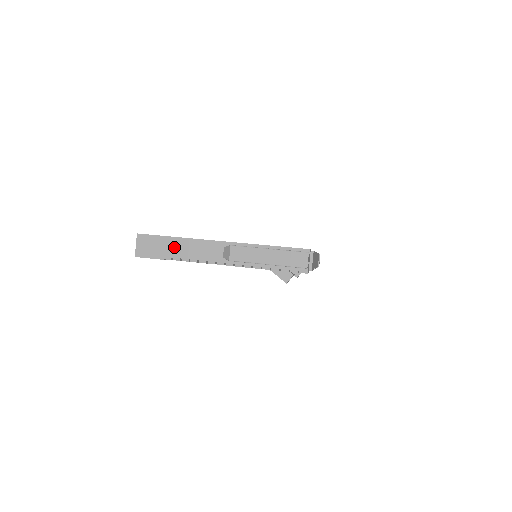
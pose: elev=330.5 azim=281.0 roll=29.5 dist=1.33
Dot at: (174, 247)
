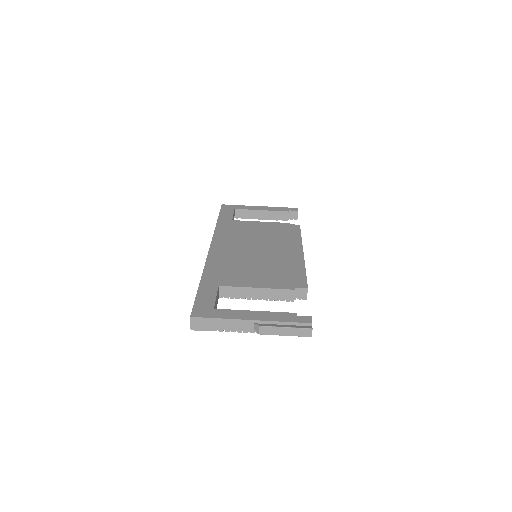
Dot at: (218, 324)
